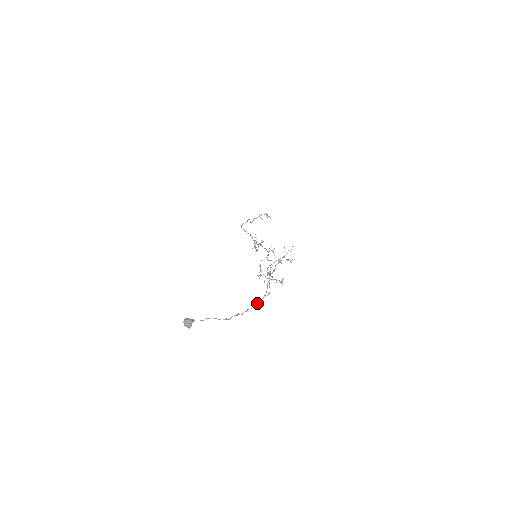
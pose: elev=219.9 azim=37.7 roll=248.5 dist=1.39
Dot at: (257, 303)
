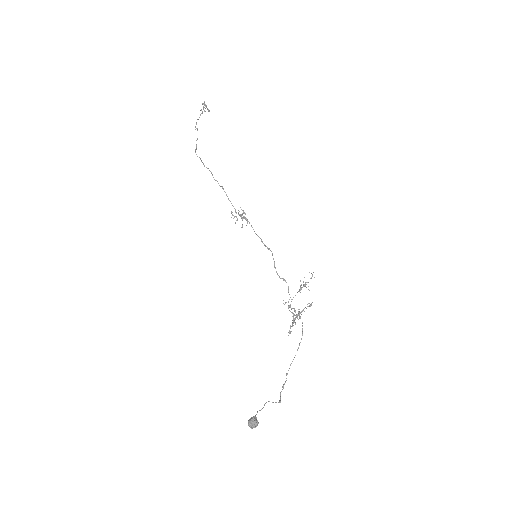
Dot at: (292, 361)
